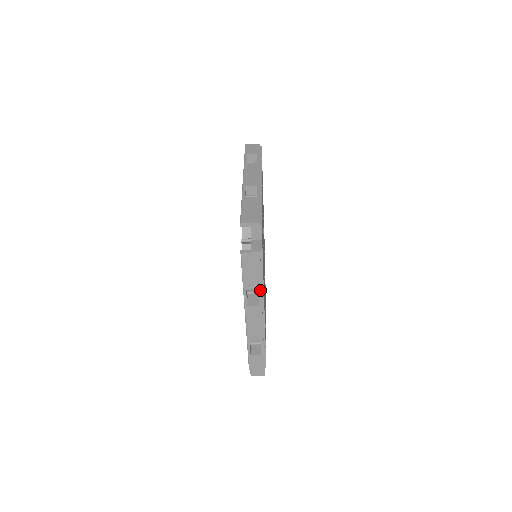
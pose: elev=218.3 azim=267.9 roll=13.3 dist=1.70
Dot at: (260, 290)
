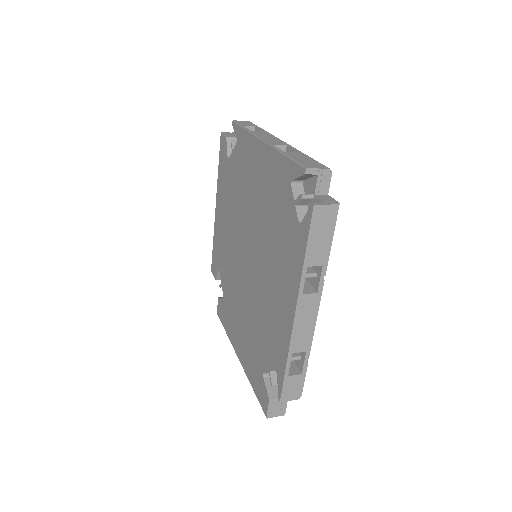
Dot at: (324, 267)
